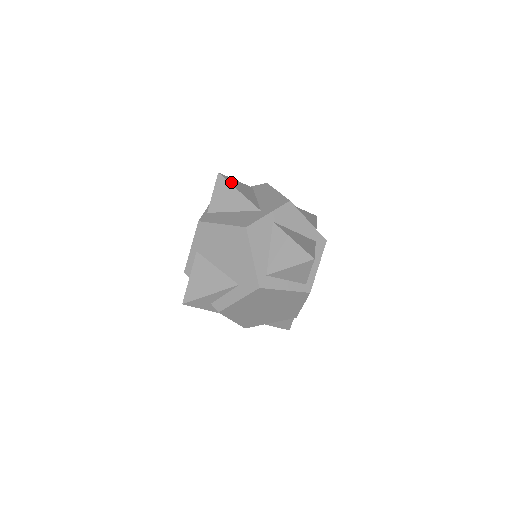
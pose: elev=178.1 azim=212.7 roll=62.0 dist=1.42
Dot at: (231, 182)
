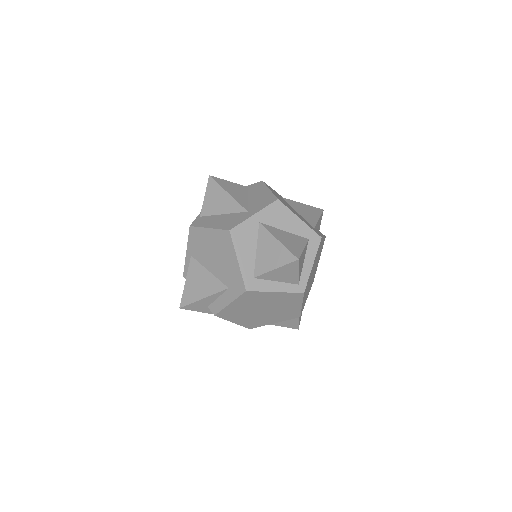
Dot at: (221, 184)
